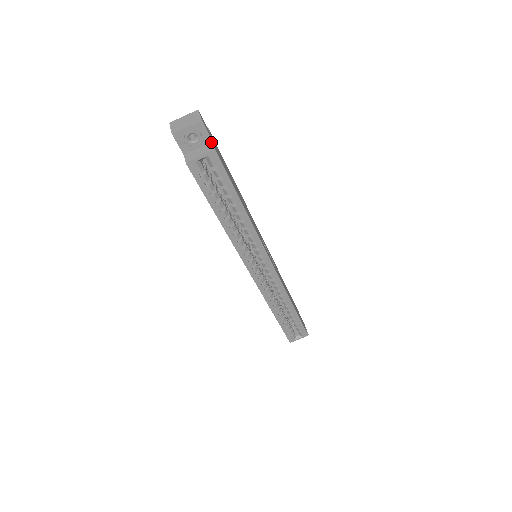
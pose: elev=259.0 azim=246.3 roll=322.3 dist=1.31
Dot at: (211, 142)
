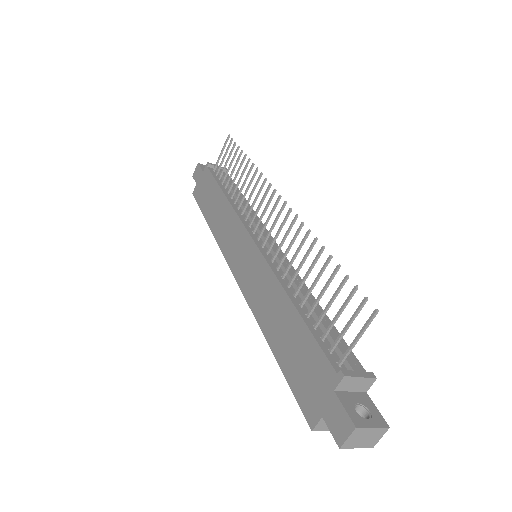
Dot at: occluded
